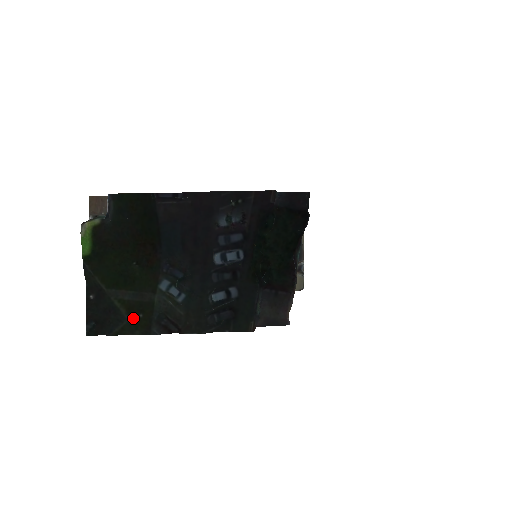
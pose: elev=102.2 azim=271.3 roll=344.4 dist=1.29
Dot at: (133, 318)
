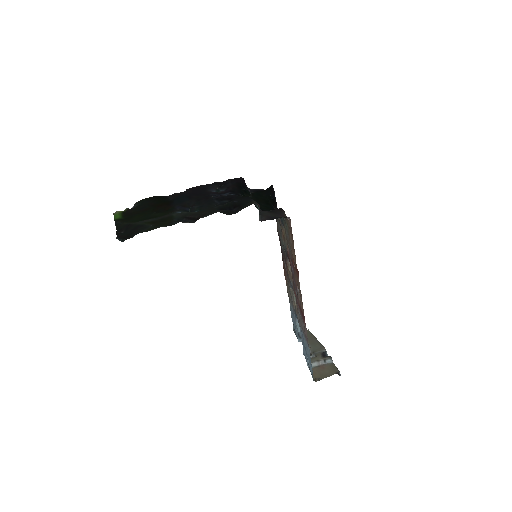
Dot at: (157, 225)
